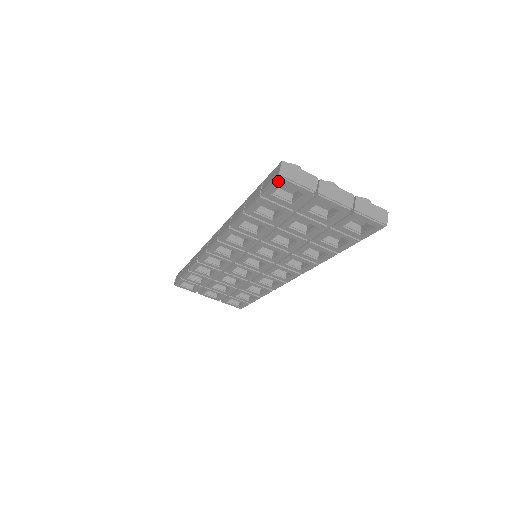
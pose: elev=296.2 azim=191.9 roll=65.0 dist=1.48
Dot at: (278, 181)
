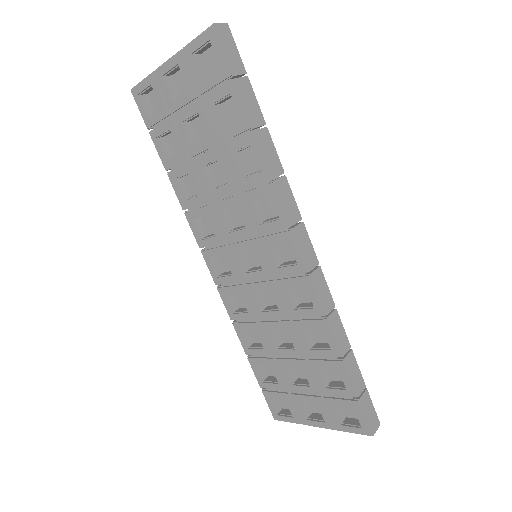
Dot at: (135, 96)
